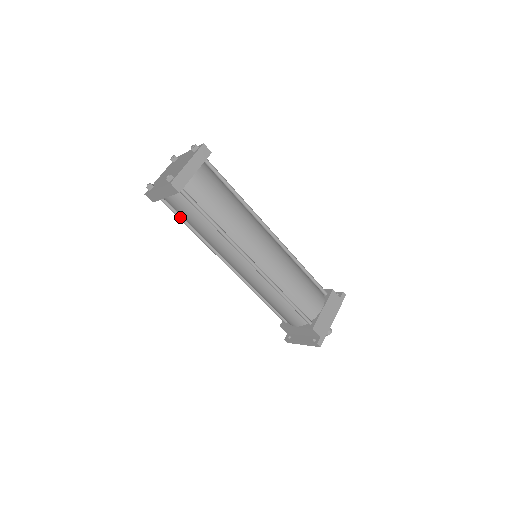
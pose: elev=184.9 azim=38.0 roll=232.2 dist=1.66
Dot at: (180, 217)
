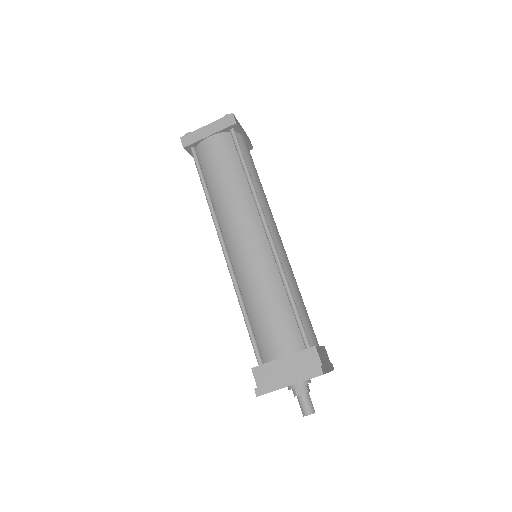
Dot at: (202, 173)
